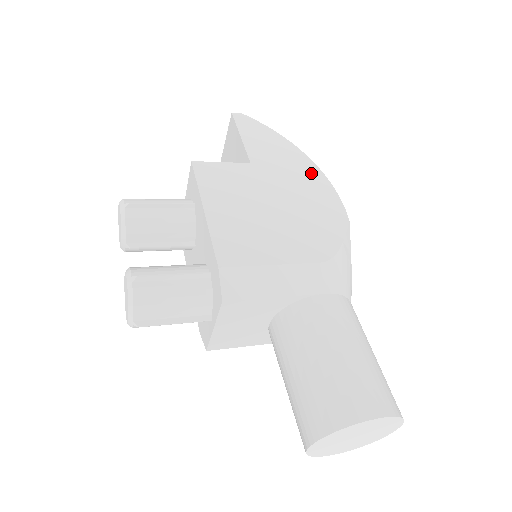
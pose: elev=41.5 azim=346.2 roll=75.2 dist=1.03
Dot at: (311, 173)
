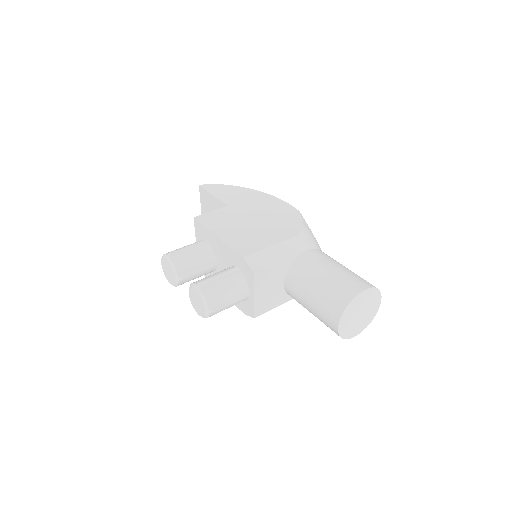
Dot at: (264, 198)
